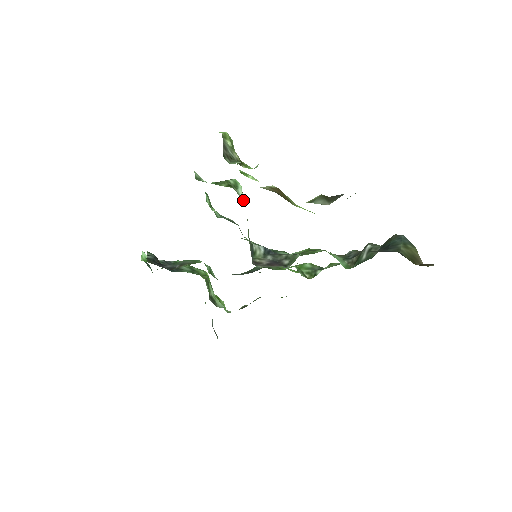
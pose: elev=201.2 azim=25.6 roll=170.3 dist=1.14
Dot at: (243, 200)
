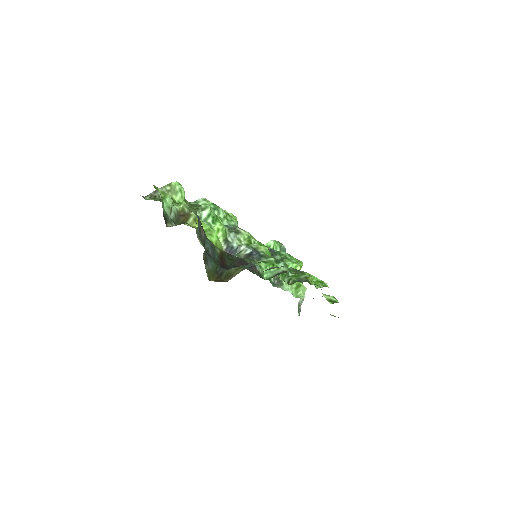
Dot at: occluded
